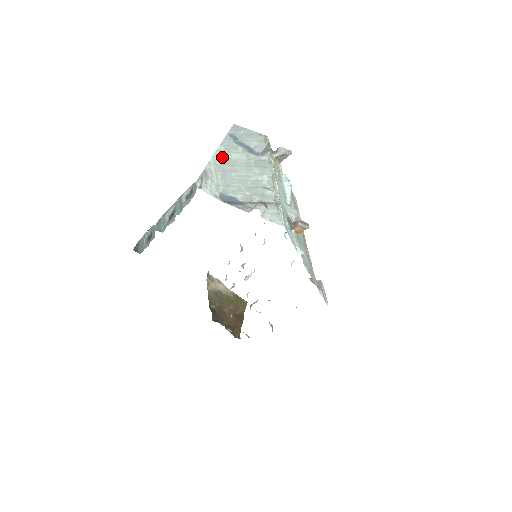
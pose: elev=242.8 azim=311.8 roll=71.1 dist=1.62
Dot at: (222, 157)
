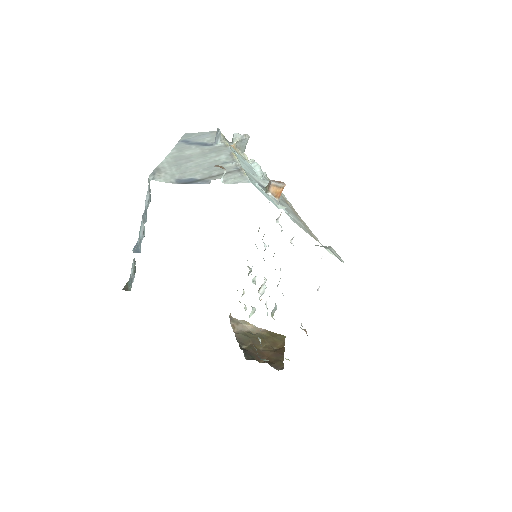
Dot at: (175, 157)
